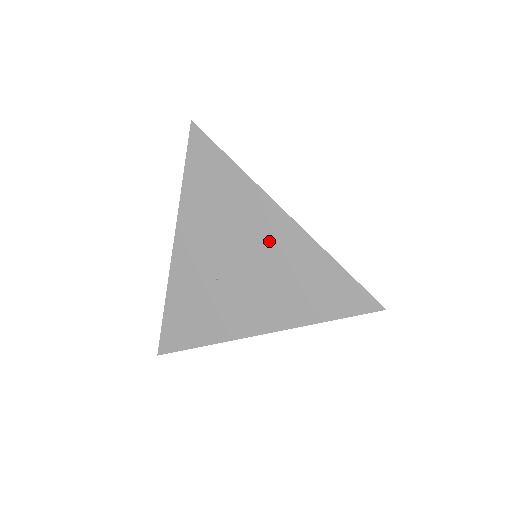
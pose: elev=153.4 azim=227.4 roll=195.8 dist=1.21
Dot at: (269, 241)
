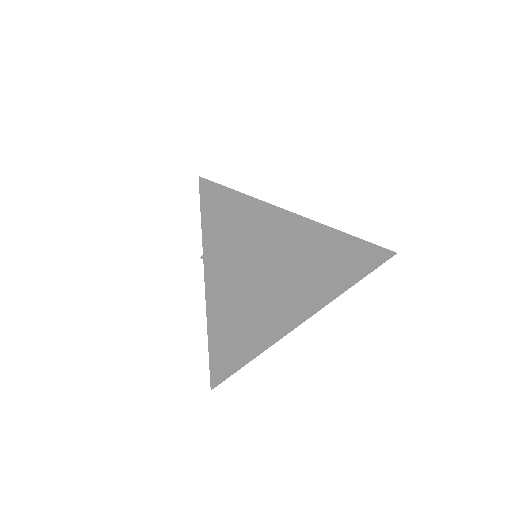
Dot at: (305, 251)
